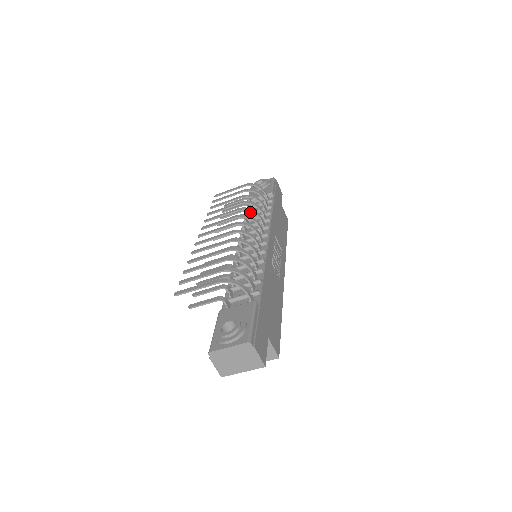
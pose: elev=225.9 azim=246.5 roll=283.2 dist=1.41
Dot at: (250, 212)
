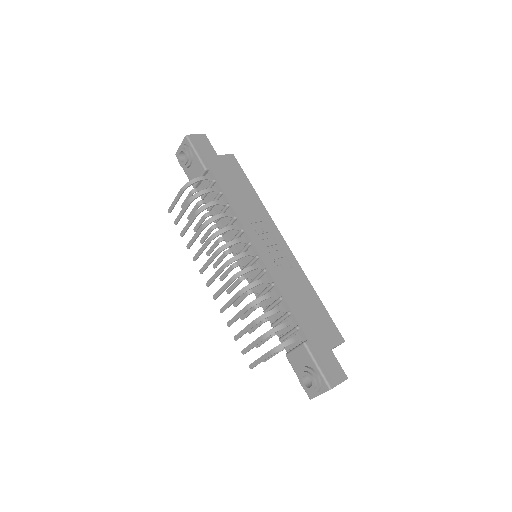
Dot at: (209, 207)
